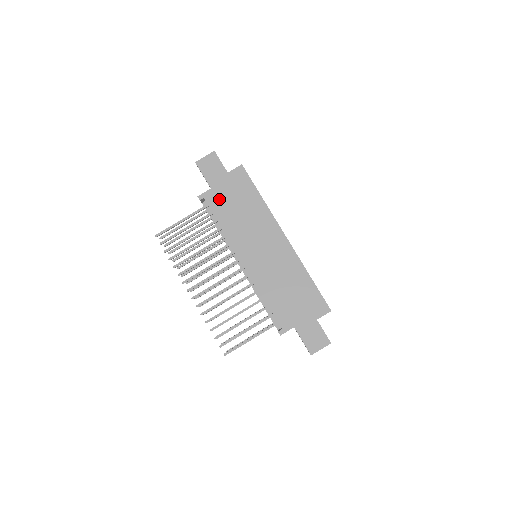
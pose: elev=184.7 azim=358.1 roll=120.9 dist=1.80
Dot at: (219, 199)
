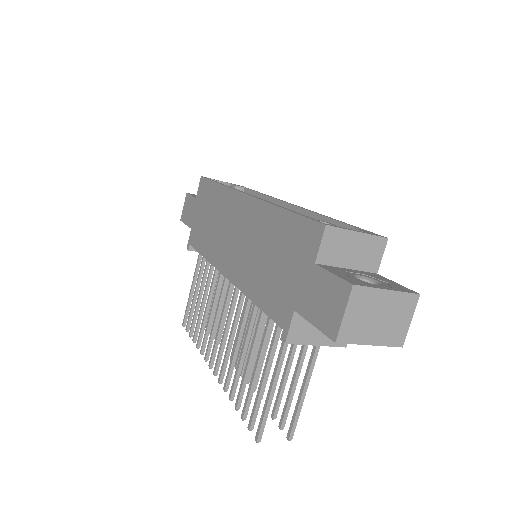
Dot at: (197, 231)
